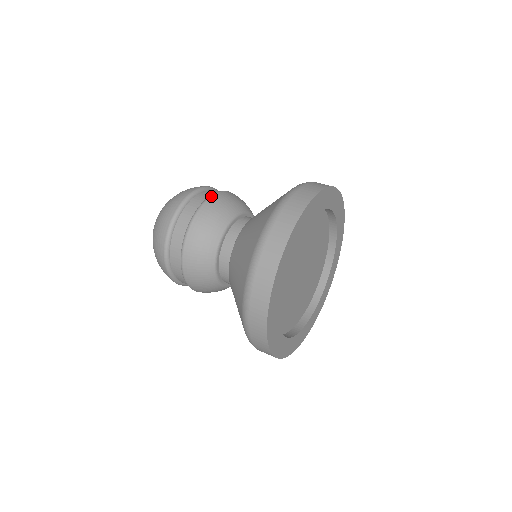
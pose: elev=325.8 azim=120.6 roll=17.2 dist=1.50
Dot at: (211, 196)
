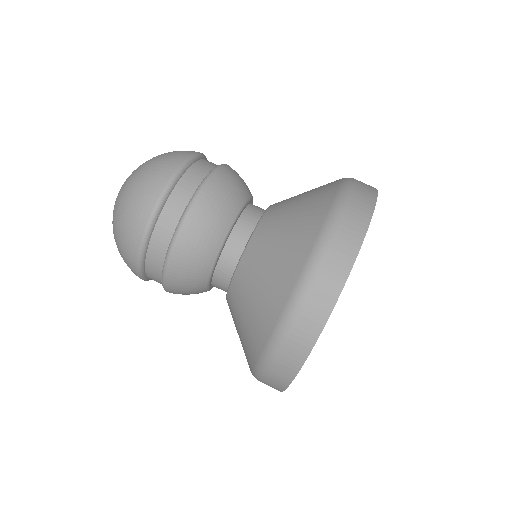
Dot at: (177, 237)
